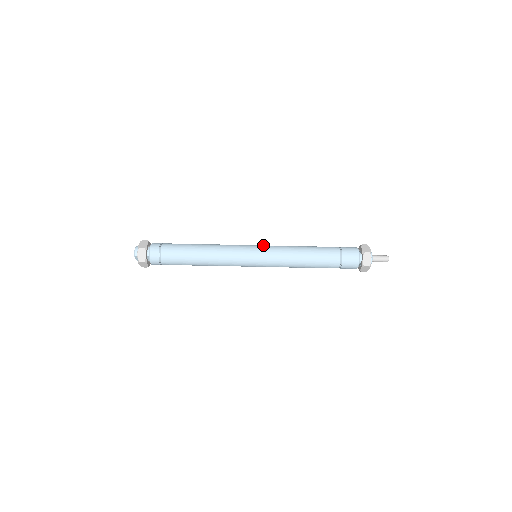
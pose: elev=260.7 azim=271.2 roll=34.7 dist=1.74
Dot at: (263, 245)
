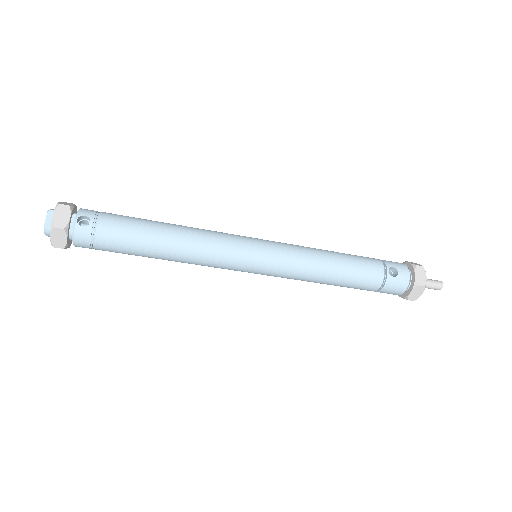
Dot at: (271, 262)
